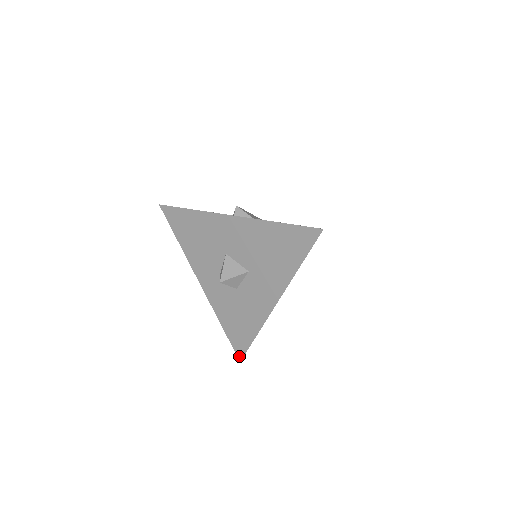
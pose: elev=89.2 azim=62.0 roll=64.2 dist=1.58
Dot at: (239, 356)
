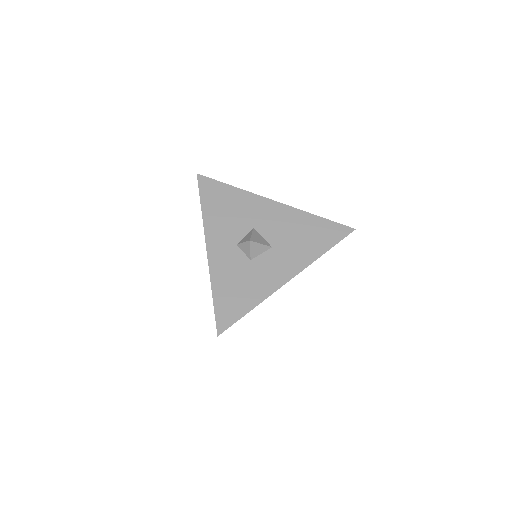
Dot at: (219, 329)
